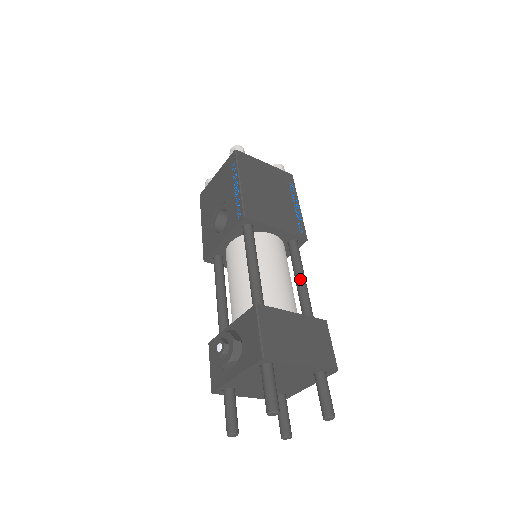
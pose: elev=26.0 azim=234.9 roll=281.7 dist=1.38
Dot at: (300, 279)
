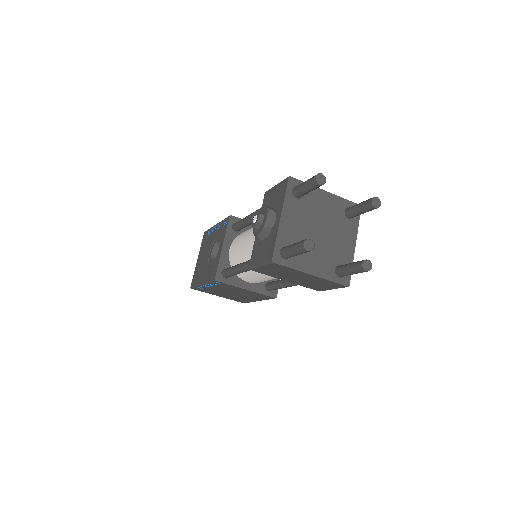
Dot at: occluded
